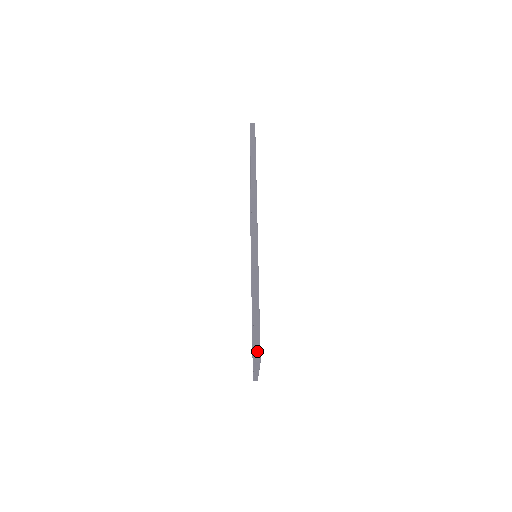
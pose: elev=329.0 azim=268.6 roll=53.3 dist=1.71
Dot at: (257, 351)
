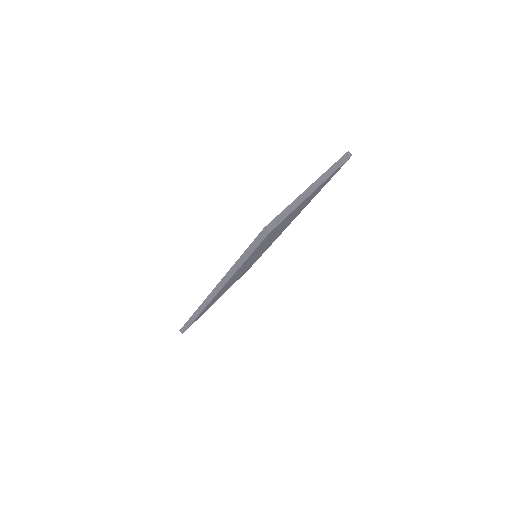
Dot at: (183, 330)
